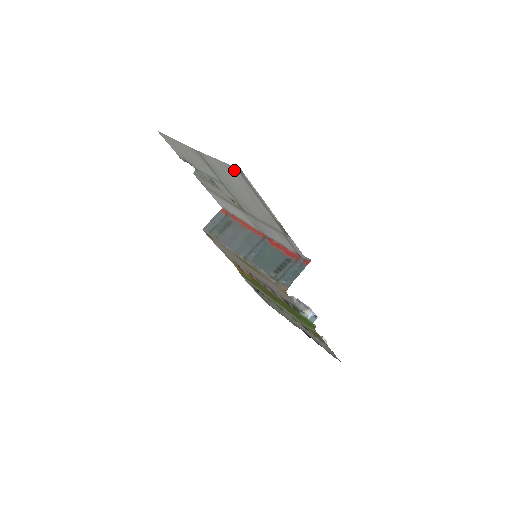
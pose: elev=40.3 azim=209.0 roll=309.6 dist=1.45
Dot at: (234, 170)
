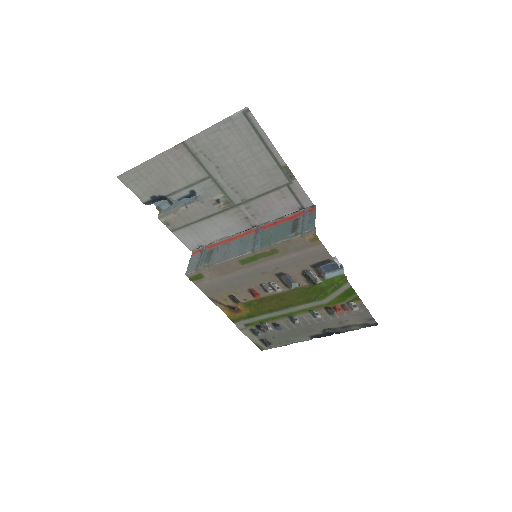
Dot at: (236, 120)
